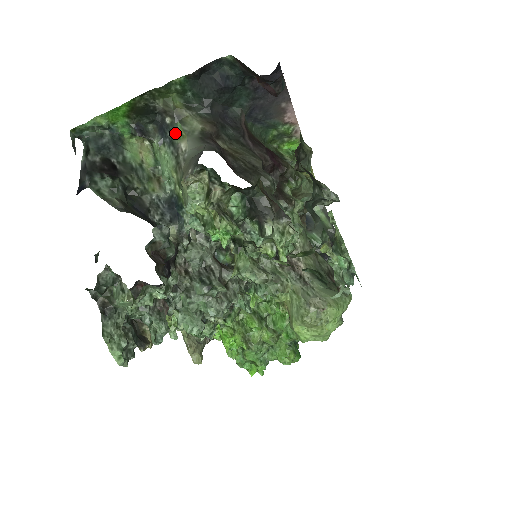
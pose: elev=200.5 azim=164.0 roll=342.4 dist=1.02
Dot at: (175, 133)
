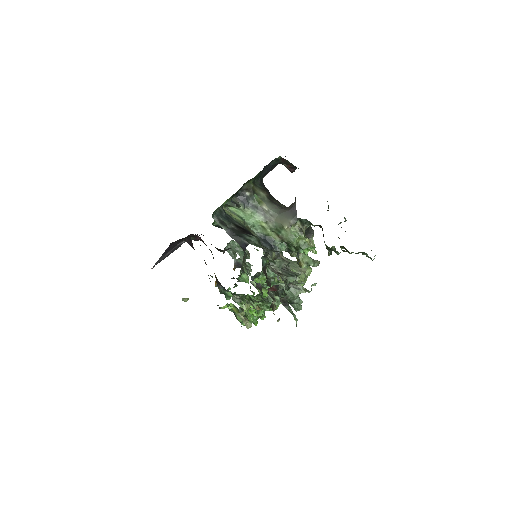
Dot at: (255, 201)
